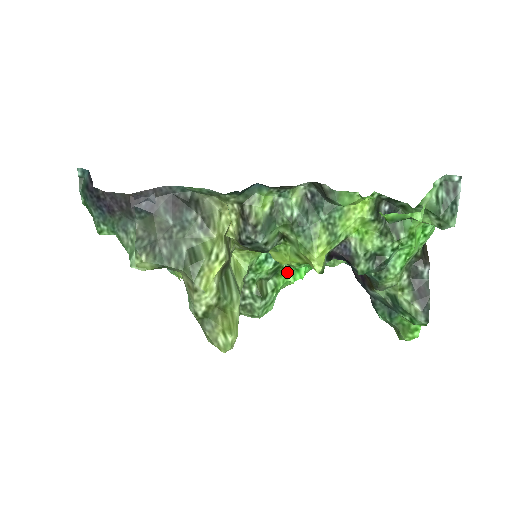
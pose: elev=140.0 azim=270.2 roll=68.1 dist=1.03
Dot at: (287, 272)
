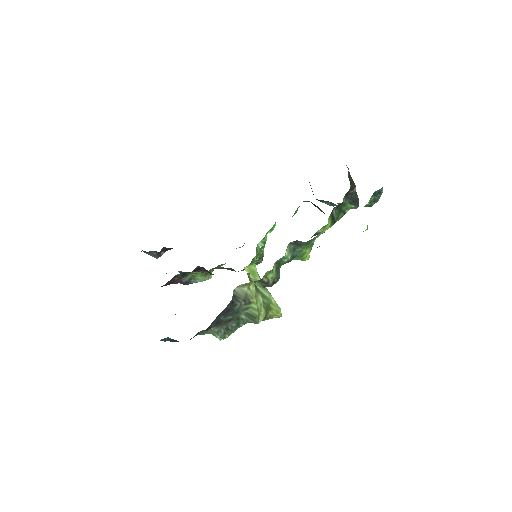
Dot at: (267, 233)
